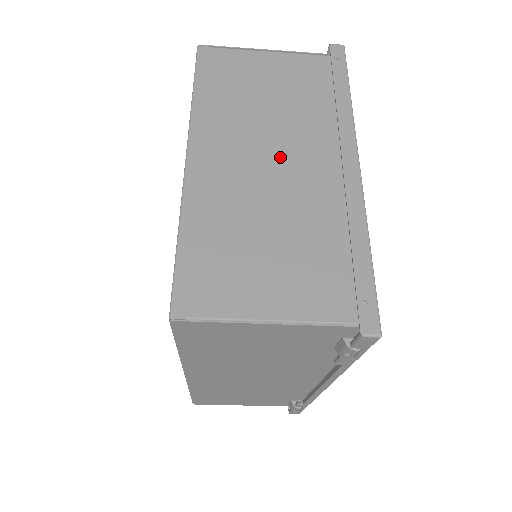
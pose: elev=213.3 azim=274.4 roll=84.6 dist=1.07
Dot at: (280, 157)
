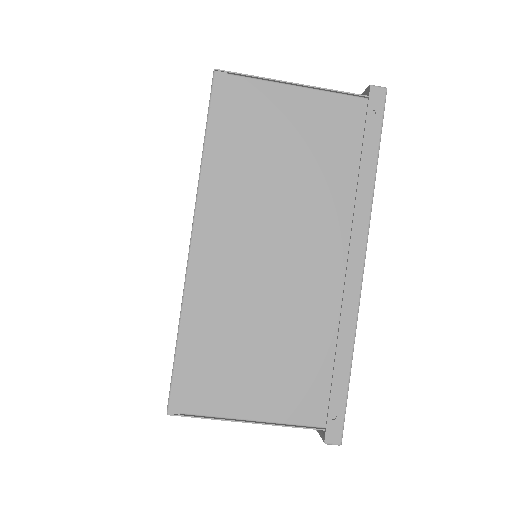
Dot at: (286, 246)
